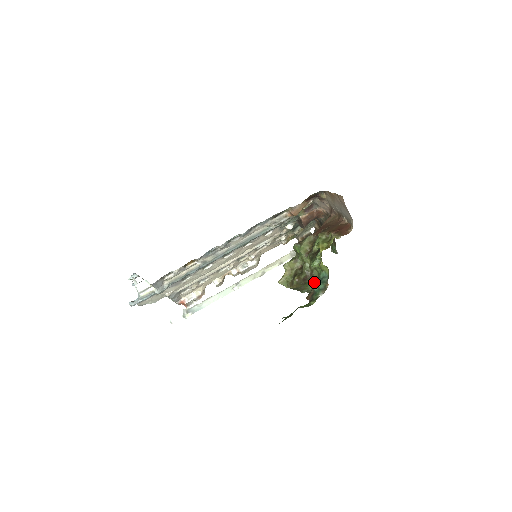
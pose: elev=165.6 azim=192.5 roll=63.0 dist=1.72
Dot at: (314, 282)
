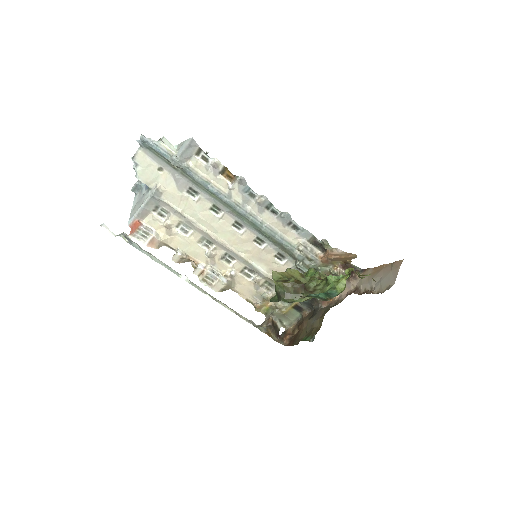
Dot at: (307, 299)
